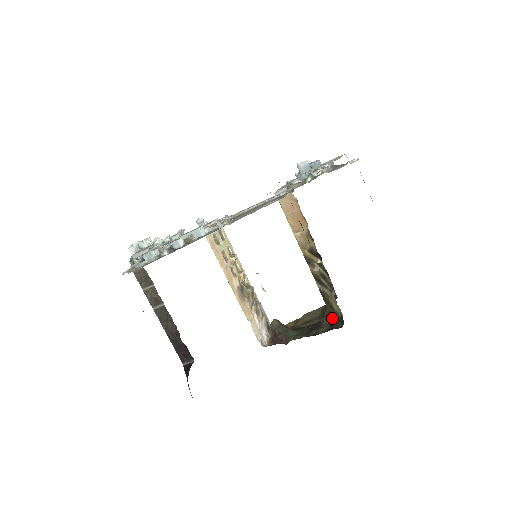
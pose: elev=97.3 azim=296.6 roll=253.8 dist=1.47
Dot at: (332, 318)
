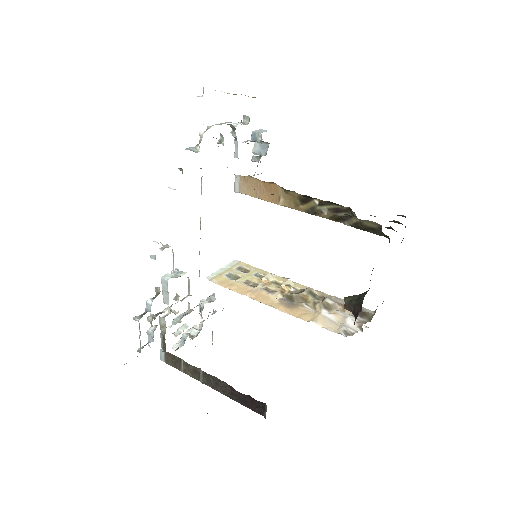
Dot at: (389, 239)
